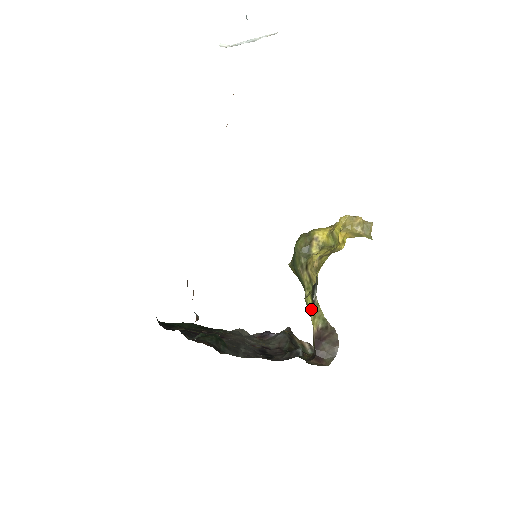
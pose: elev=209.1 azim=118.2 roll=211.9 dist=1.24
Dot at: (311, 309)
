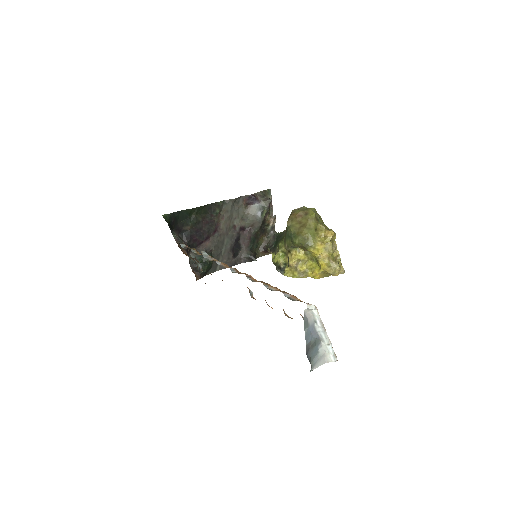
Dot at: (273, 263)
